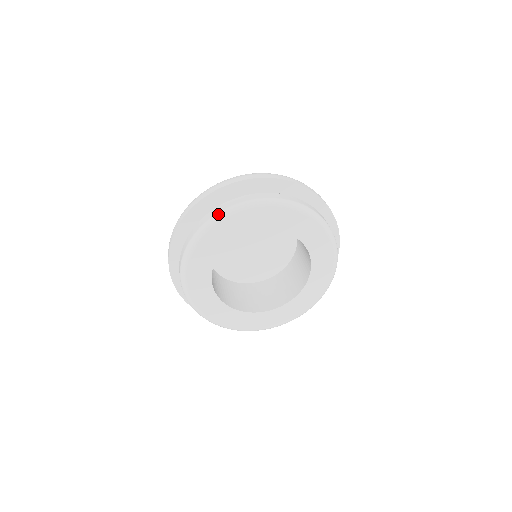
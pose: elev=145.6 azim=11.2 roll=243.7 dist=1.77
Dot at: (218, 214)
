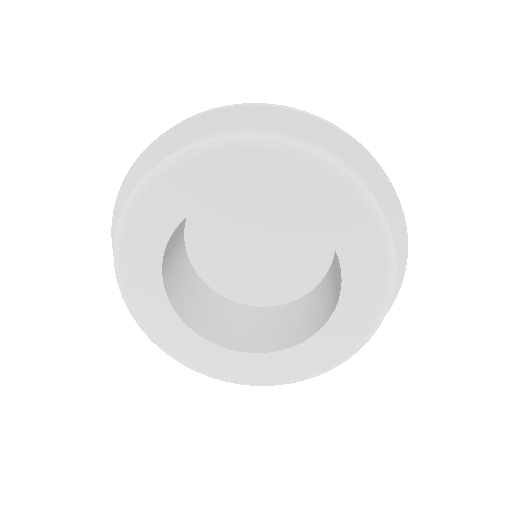
Dot at: occluded
